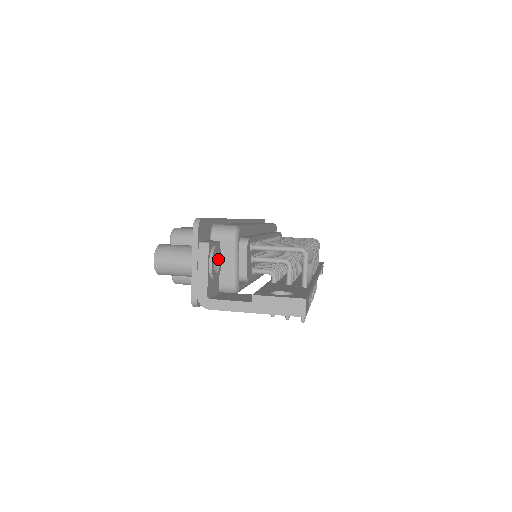
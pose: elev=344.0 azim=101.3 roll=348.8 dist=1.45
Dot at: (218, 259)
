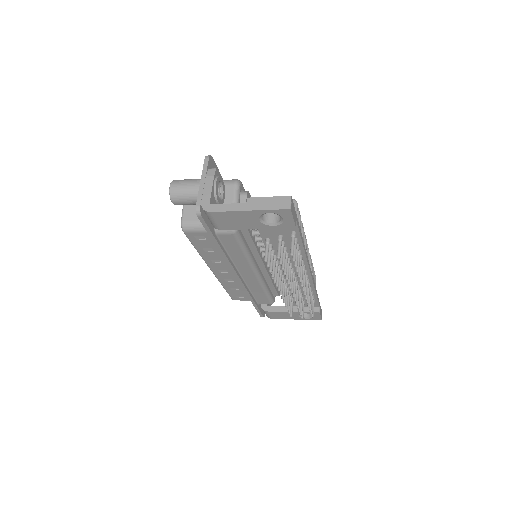
Dot at: (222, 193)
